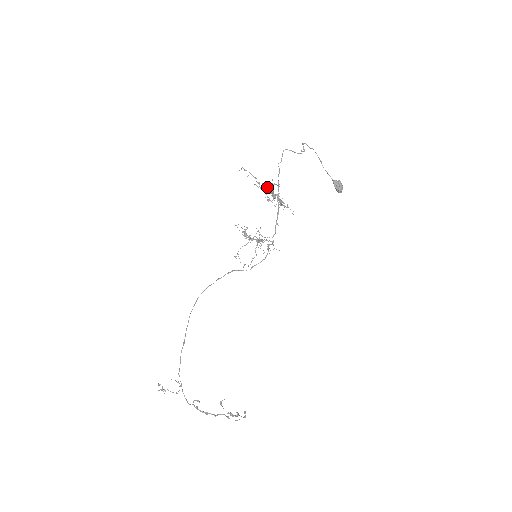
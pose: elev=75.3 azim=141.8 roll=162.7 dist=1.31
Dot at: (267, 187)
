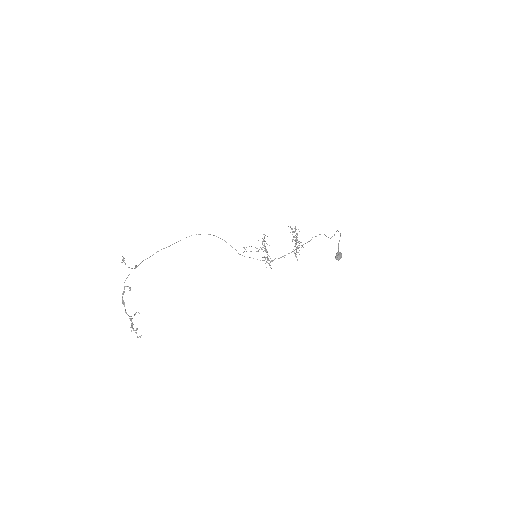
Dot at: occluded
